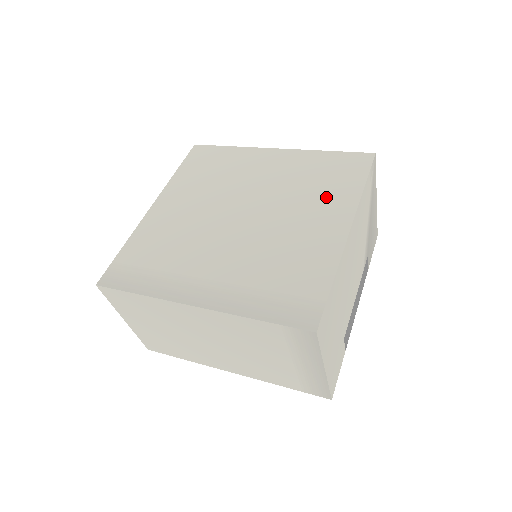
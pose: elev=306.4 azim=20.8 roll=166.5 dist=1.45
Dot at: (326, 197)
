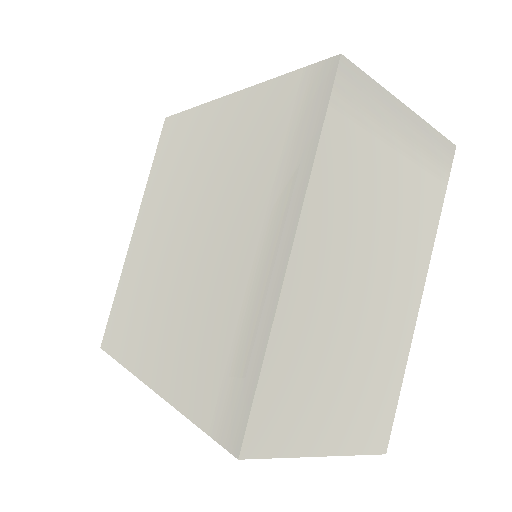
Dot at: (193, 142)
